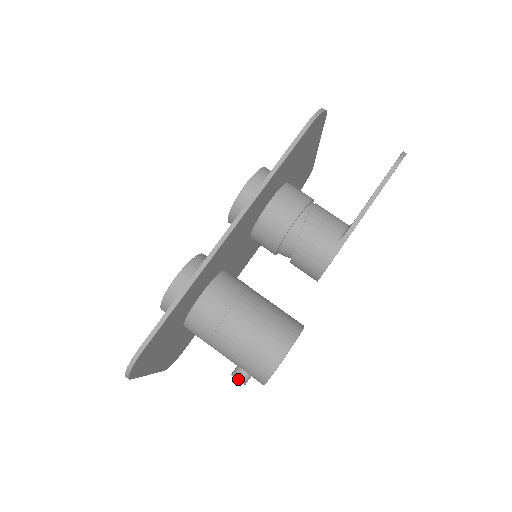
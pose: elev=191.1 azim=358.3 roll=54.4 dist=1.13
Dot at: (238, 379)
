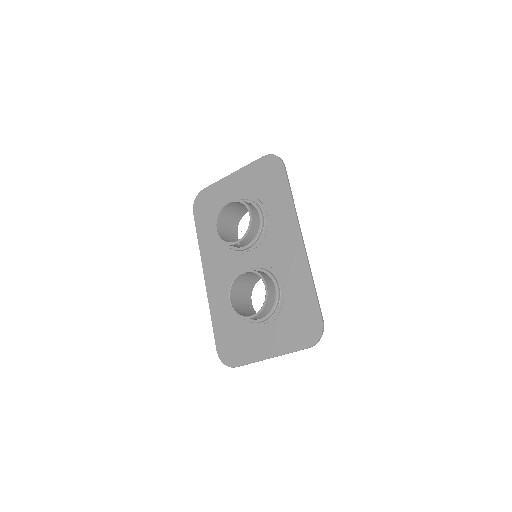
Dot at: occluded
